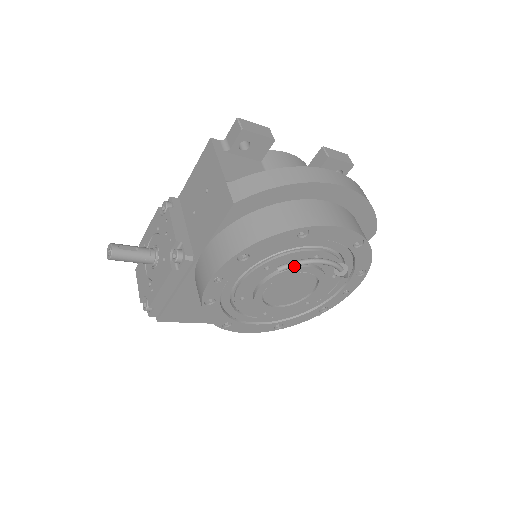
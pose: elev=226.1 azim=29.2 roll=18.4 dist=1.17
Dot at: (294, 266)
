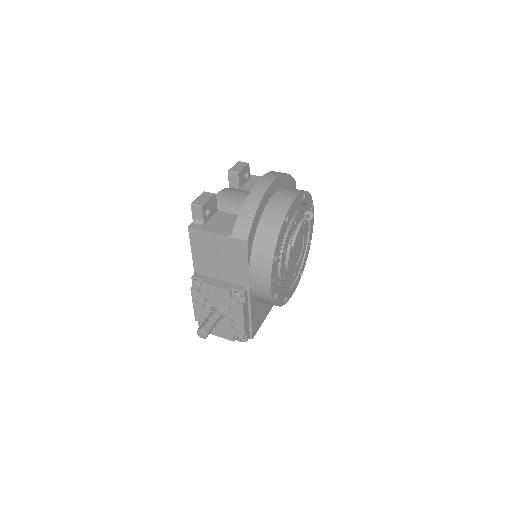
Dot at: occluded
